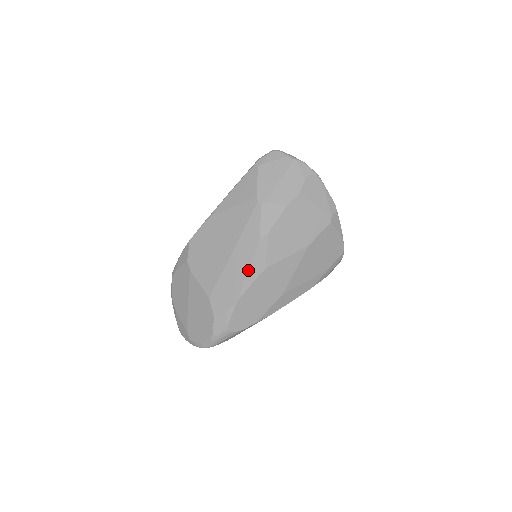
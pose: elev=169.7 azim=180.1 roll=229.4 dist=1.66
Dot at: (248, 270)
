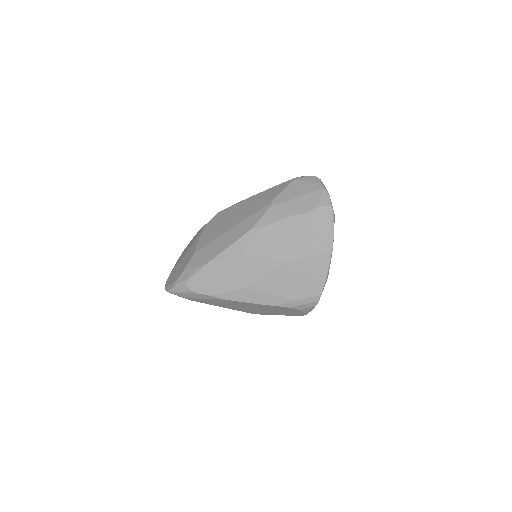
Dot at: (229, 246)
